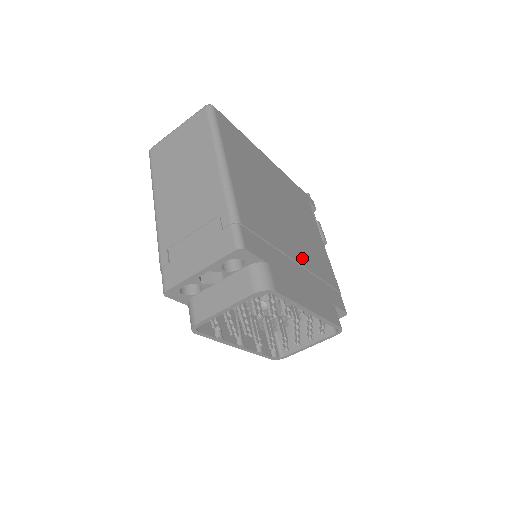
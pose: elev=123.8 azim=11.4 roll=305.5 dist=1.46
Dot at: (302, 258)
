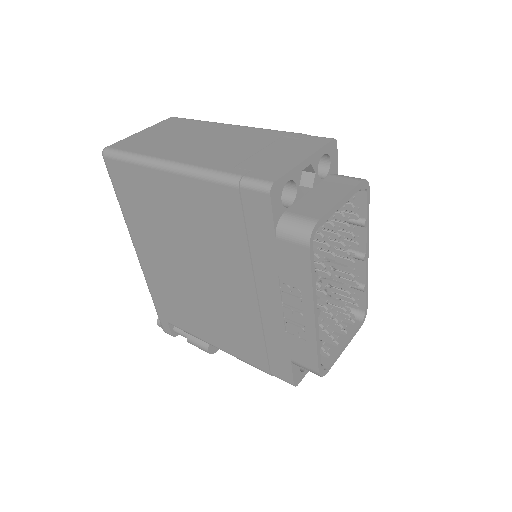
Dot at: occluded
